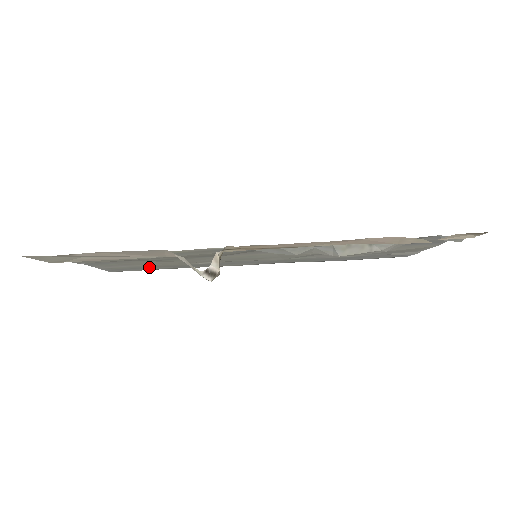
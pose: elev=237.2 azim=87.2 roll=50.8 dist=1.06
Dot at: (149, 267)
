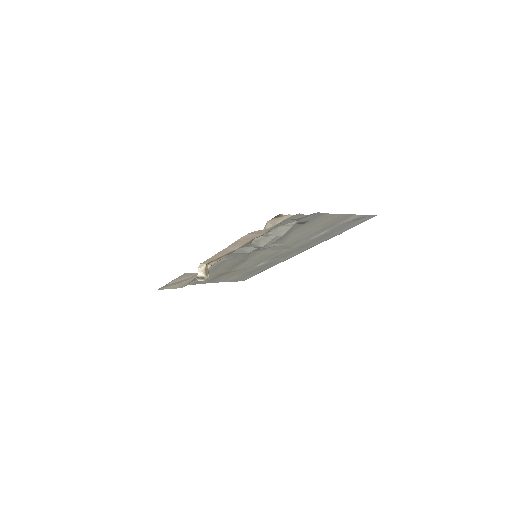
Dot at: (249, 274)
